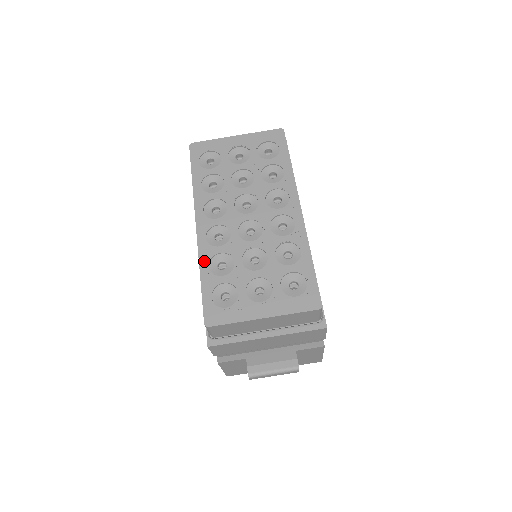
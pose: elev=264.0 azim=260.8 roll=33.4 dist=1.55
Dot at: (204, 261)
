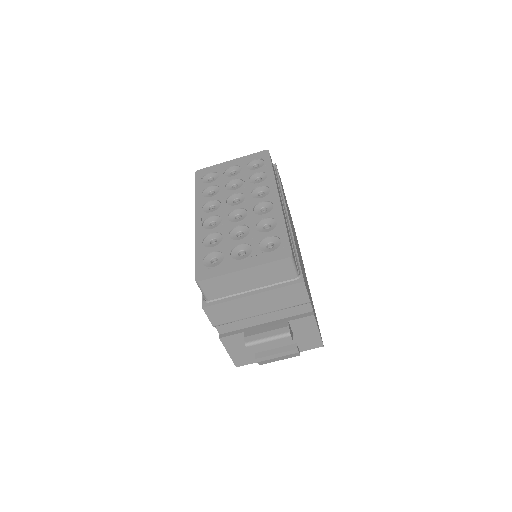
Dot at: (199, 240)
